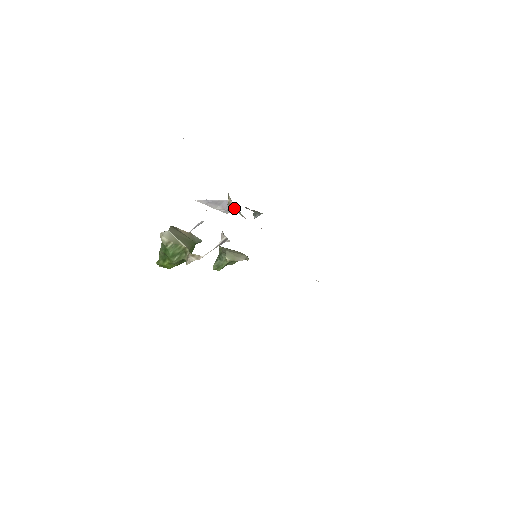
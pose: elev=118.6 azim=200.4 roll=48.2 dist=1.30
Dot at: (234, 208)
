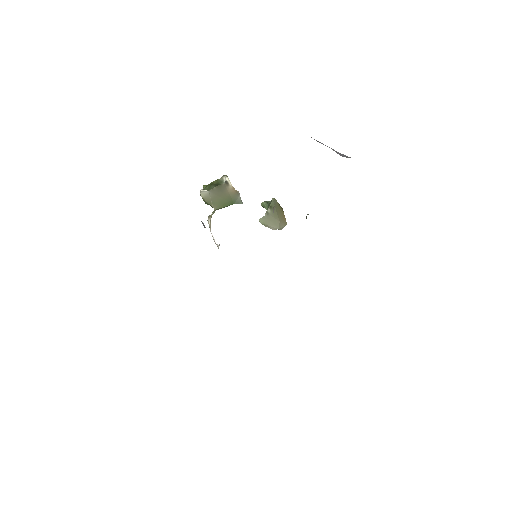
Dot at: occluded
